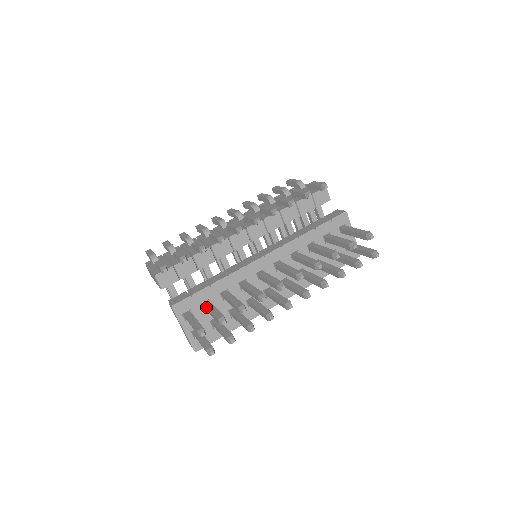
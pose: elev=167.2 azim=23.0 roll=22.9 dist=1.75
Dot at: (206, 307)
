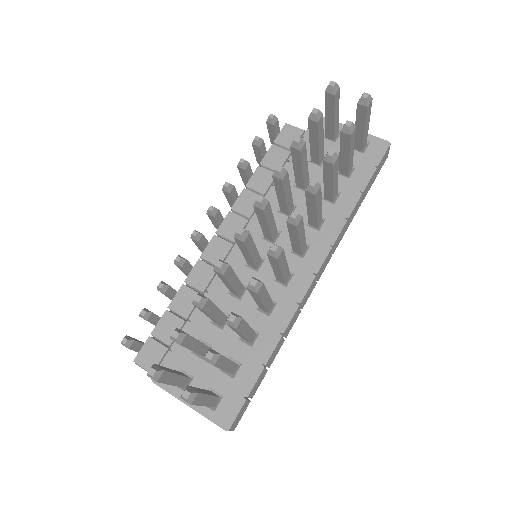
Dot at: occluded
